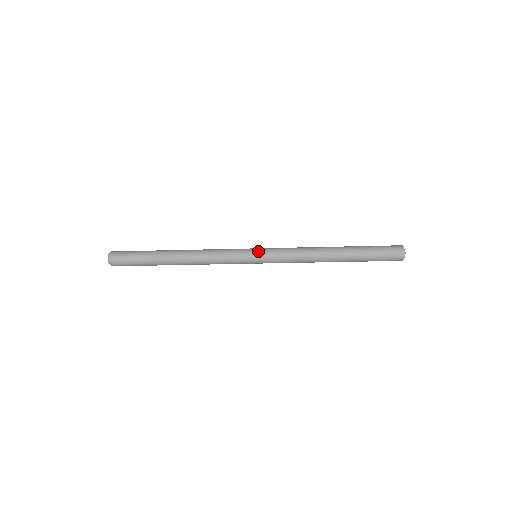
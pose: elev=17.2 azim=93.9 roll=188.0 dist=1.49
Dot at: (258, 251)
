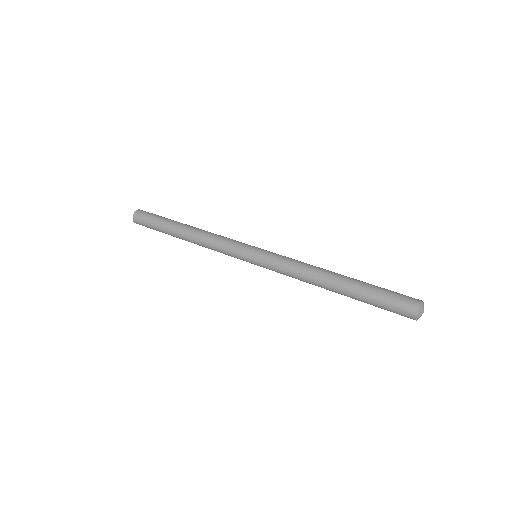
Dot at: (254, 263)
